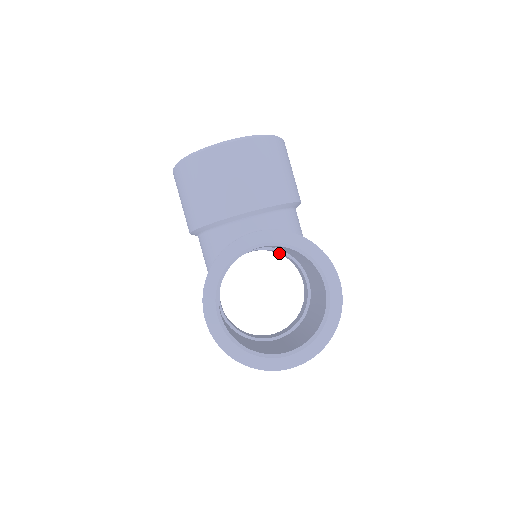
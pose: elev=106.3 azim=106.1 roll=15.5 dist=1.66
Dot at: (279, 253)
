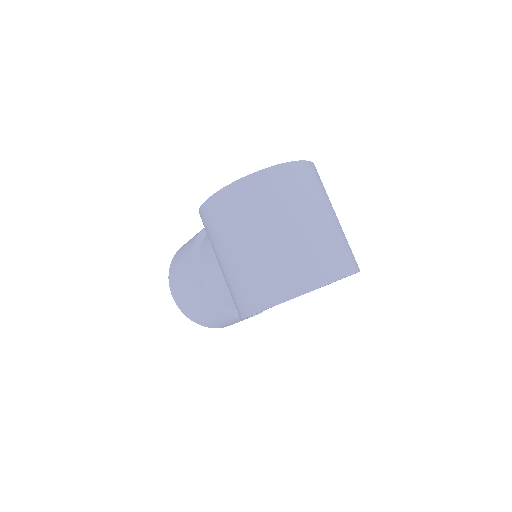
Dot at: occluded
